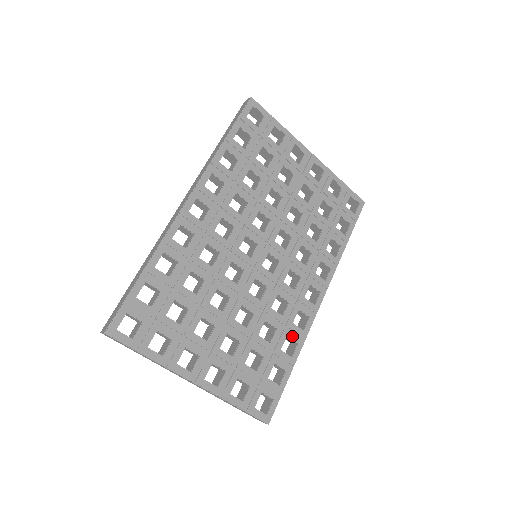
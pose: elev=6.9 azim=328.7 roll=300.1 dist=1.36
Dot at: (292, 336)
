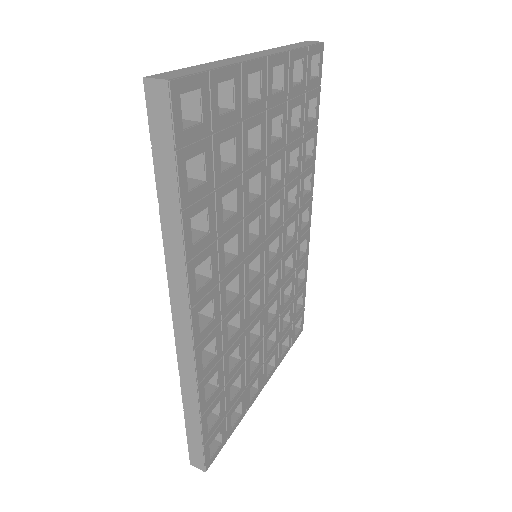
Dot at: (301, 268)
